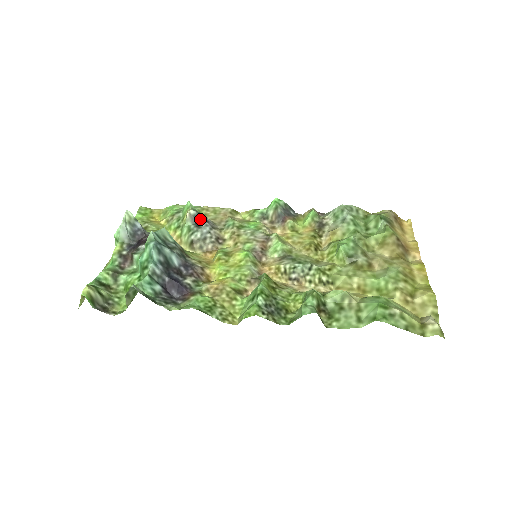
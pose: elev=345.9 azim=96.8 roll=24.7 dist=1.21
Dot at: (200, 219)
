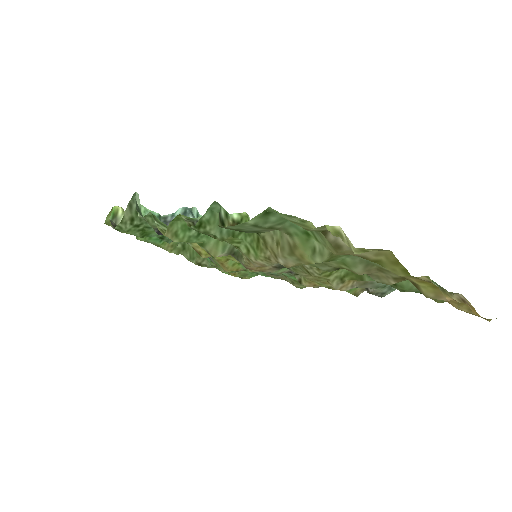
Dot at: occluded
